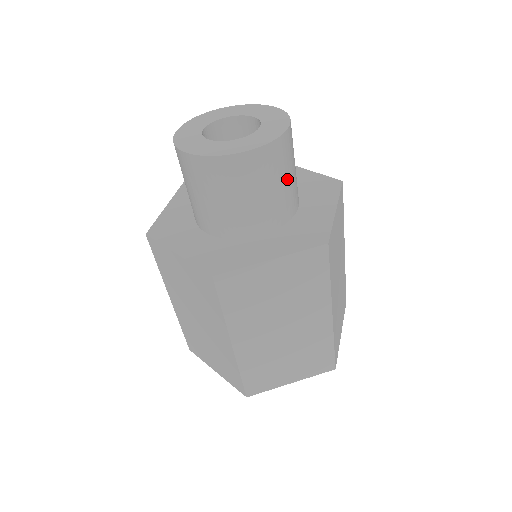
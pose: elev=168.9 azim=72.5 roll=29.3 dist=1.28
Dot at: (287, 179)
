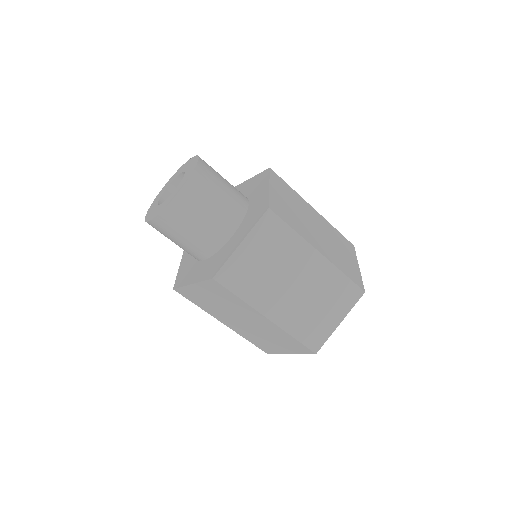
Dot at: (197, 226)
